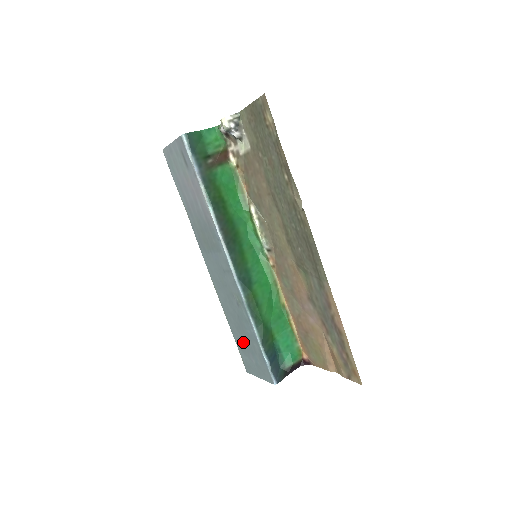
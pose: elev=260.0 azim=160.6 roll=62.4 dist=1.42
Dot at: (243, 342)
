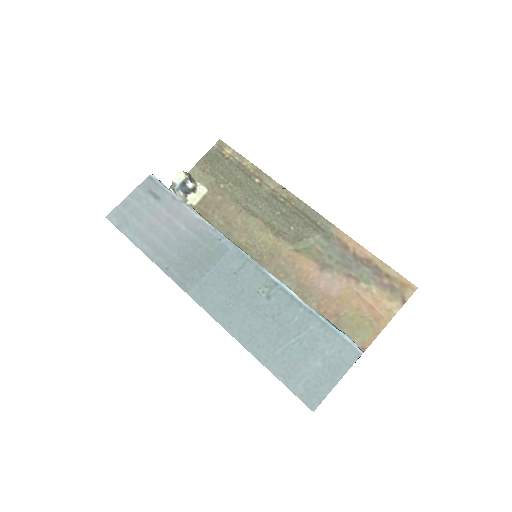
Dot at: (292, 354)
